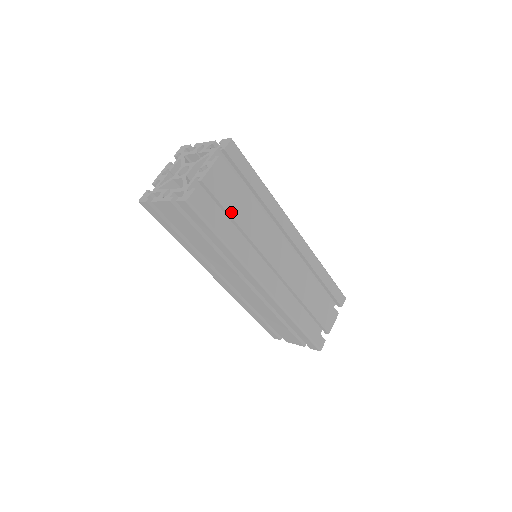
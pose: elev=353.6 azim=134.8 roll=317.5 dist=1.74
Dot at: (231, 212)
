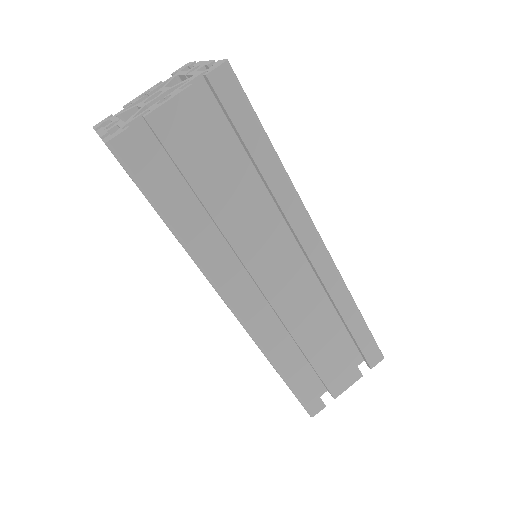
Dot at: (195, 182)
